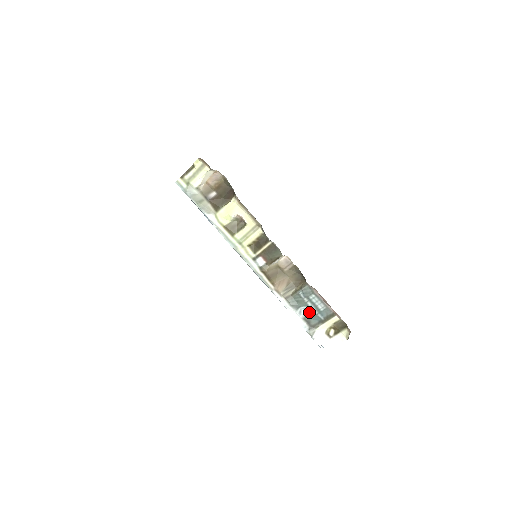
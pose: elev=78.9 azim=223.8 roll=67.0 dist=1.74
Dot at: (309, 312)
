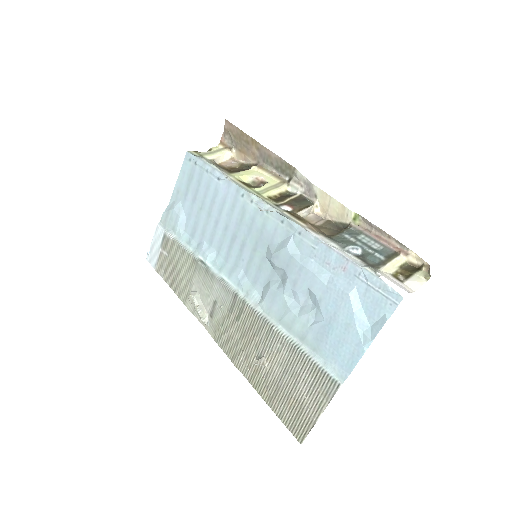
Dot at: (361, 253)
